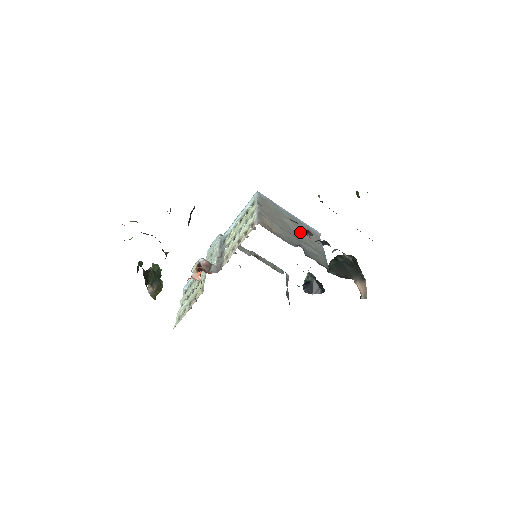
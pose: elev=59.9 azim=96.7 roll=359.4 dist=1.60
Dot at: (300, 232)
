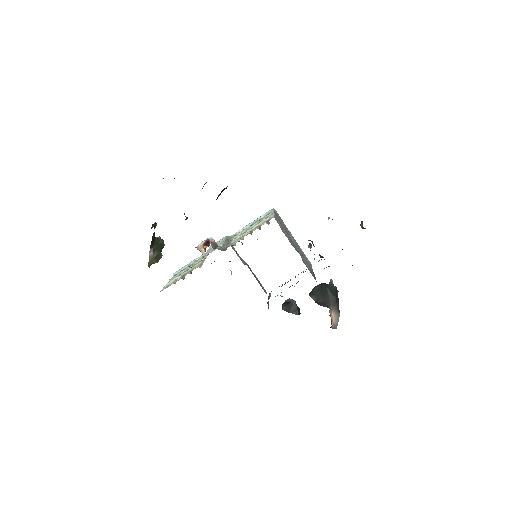
Dot at: (299, 250)
